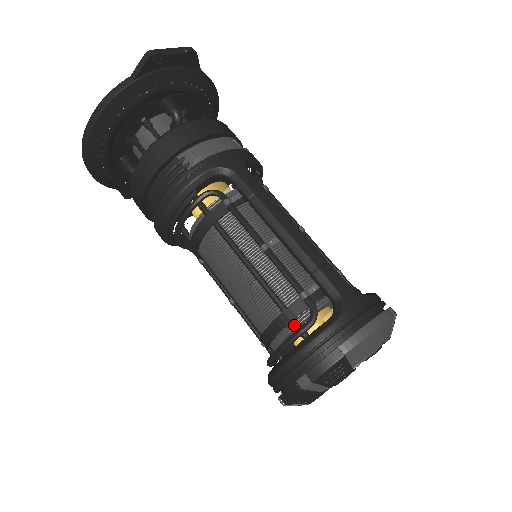
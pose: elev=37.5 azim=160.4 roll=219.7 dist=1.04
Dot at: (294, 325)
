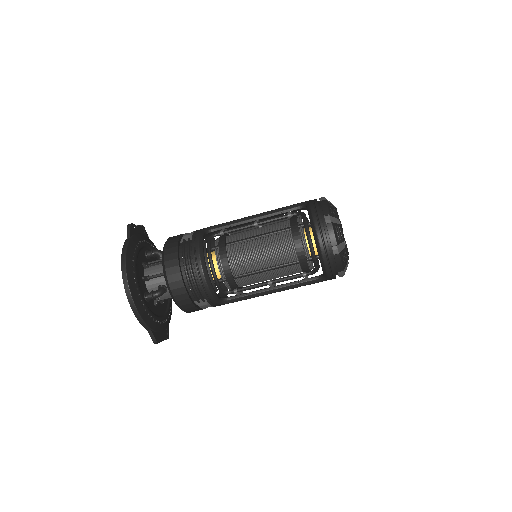
Dot at: (300, 225)
